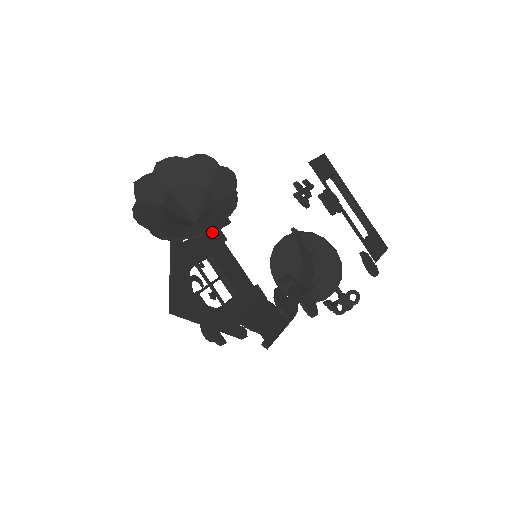
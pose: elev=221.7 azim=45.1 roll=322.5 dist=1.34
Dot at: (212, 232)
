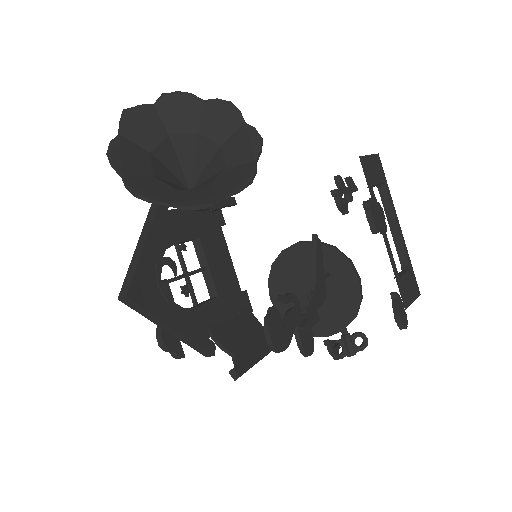
Dot at: (209, 209)
